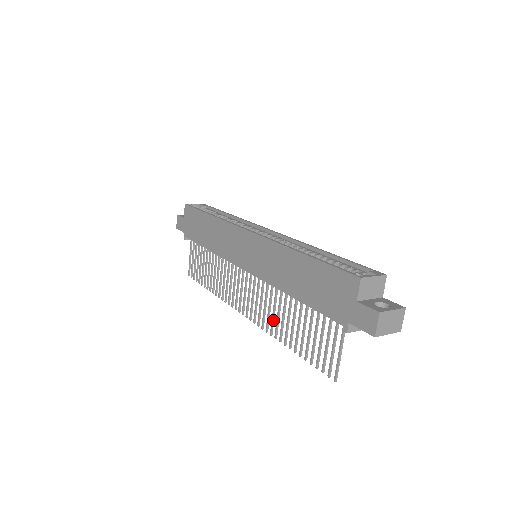
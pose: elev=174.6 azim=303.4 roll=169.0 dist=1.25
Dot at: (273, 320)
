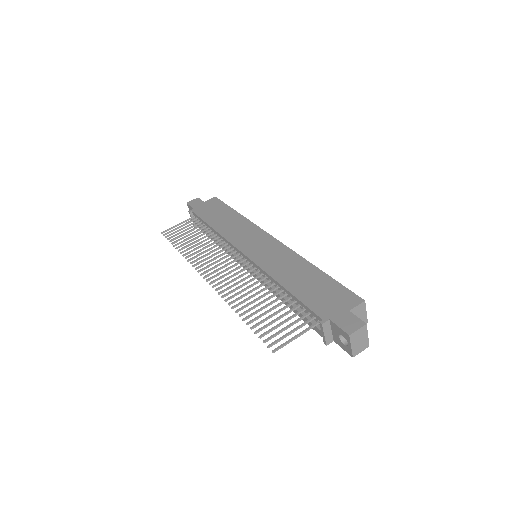
Dot at: (239, 293)
